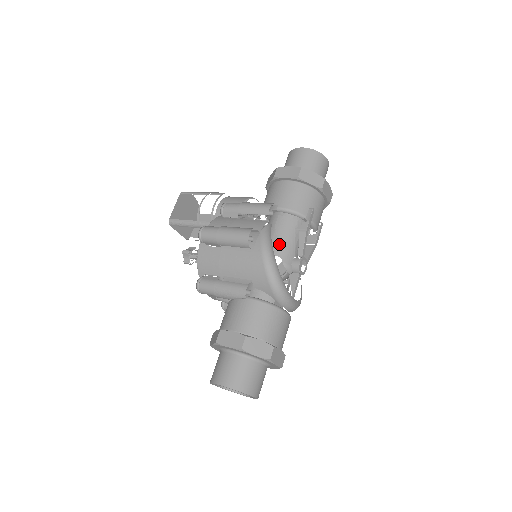
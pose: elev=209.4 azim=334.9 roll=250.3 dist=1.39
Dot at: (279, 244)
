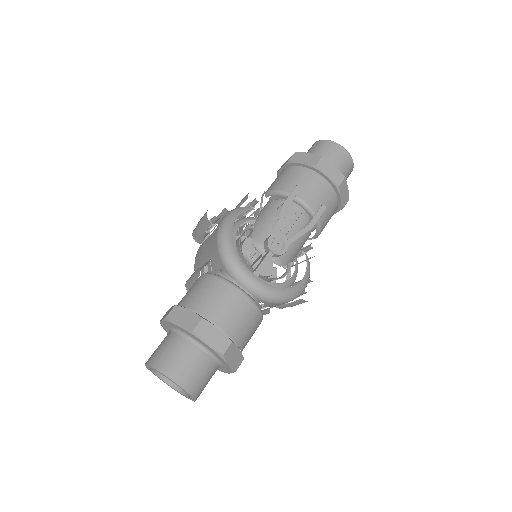
Dot at: (255, 224)
